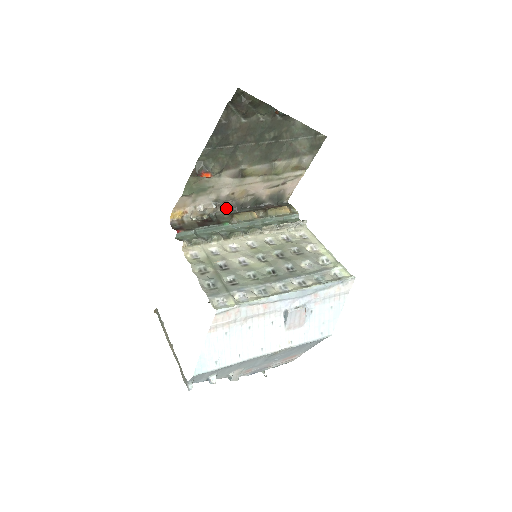
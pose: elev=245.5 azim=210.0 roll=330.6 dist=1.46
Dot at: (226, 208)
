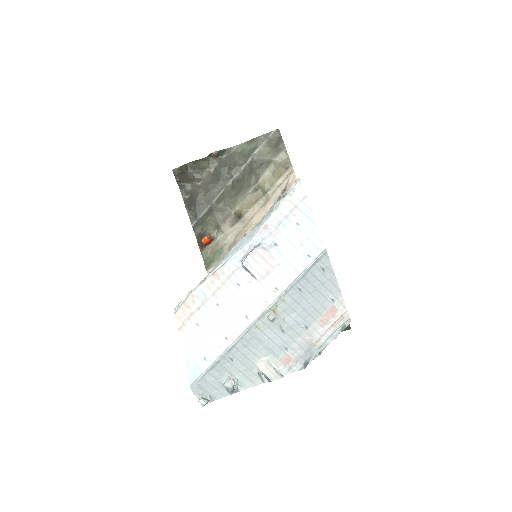
Dot at: occluded
